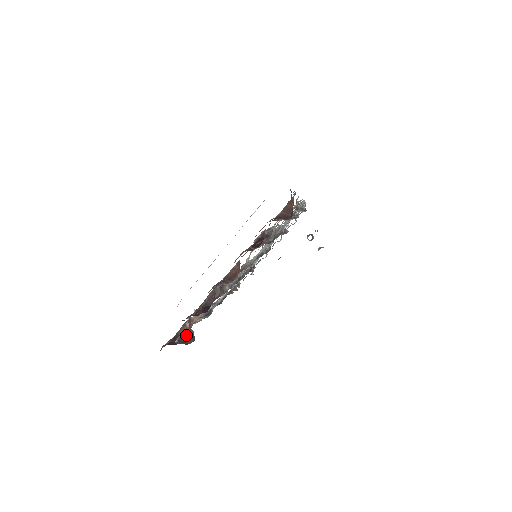
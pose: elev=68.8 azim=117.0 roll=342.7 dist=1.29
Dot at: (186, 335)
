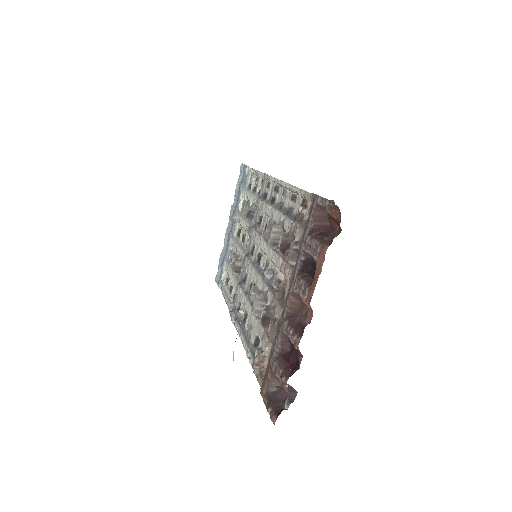
Dot at: (281, 391)
